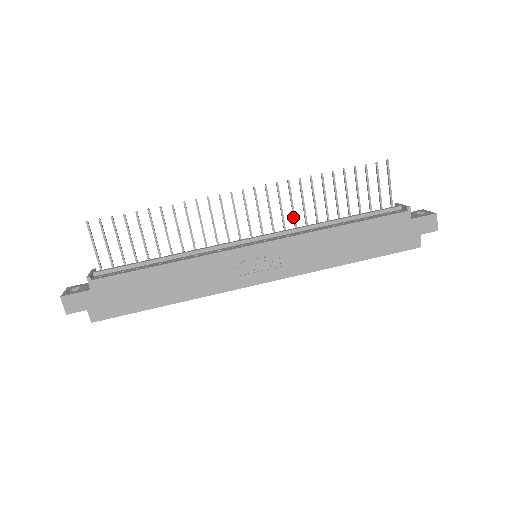
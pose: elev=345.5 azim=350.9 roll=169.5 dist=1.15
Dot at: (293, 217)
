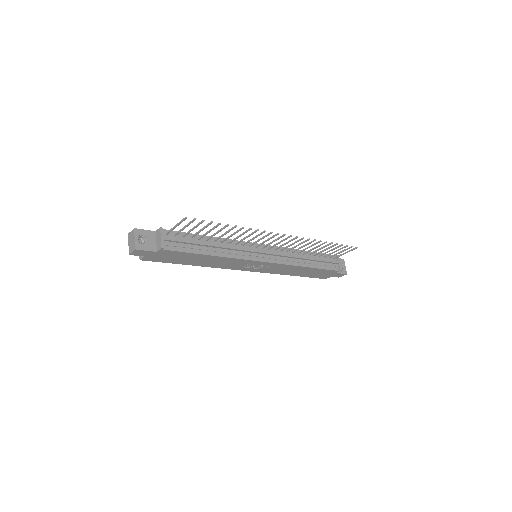
Dot at: (292, 248)
